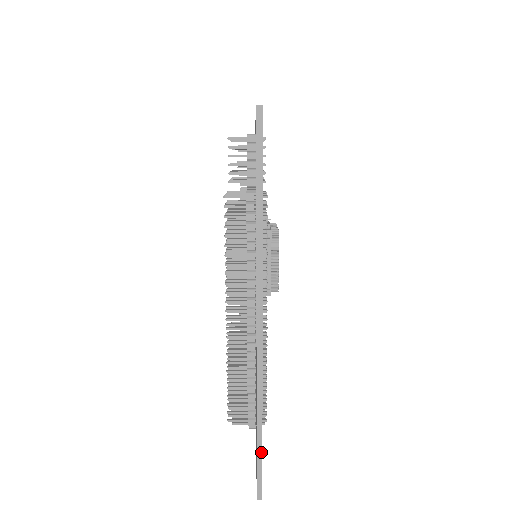
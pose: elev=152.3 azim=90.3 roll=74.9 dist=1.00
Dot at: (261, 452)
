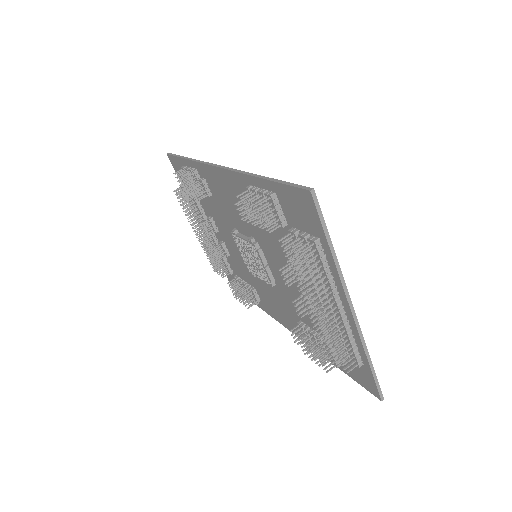
Dot at: (376, 376)
